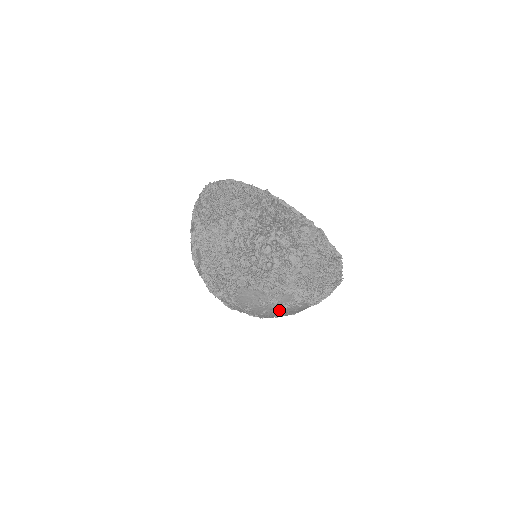
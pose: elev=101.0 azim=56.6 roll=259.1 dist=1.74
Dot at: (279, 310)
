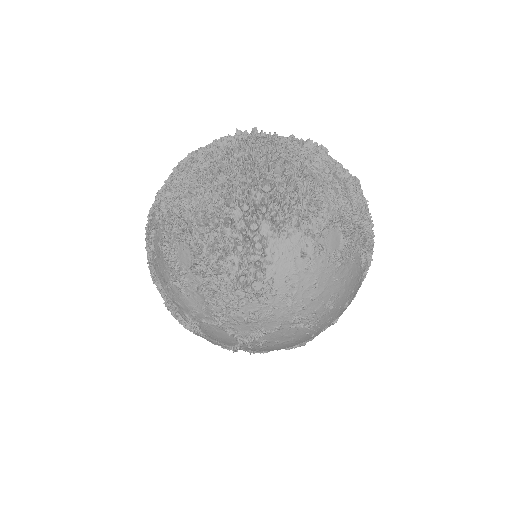
Dot at: (332, 273)
